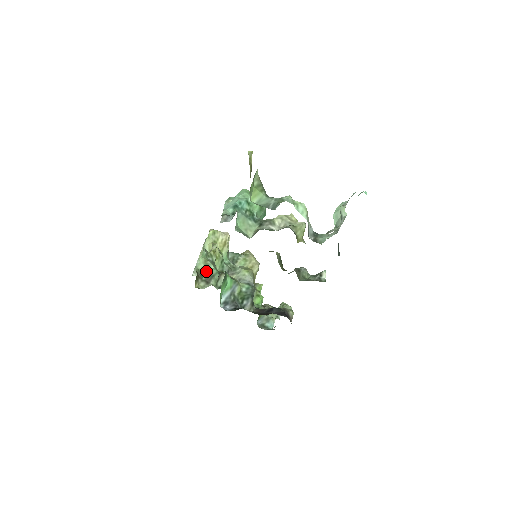
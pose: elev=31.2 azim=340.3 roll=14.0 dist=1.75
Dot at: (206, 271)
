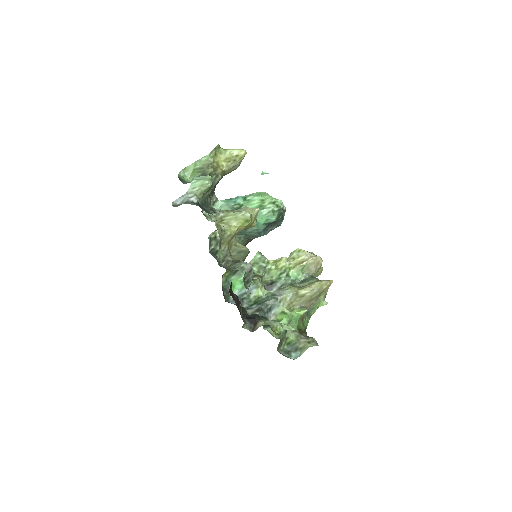
Dot at: occluded
